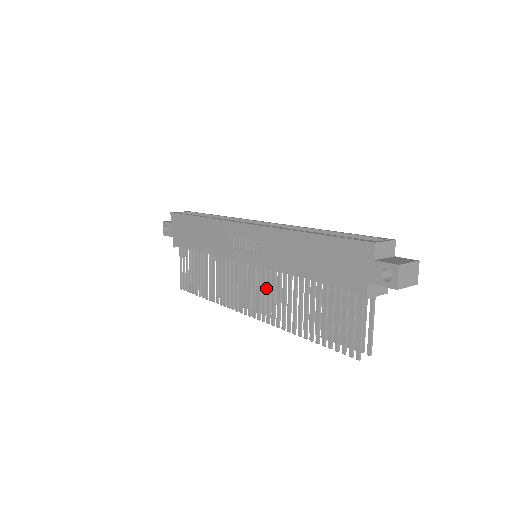
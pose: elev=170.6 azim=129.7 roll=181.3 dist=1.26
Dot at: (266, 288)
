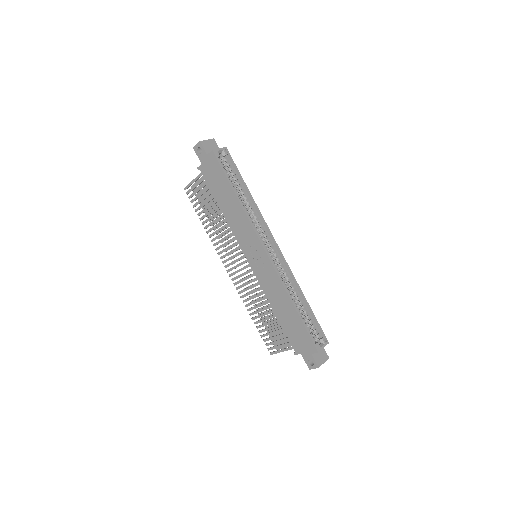
Dot at: occluded
